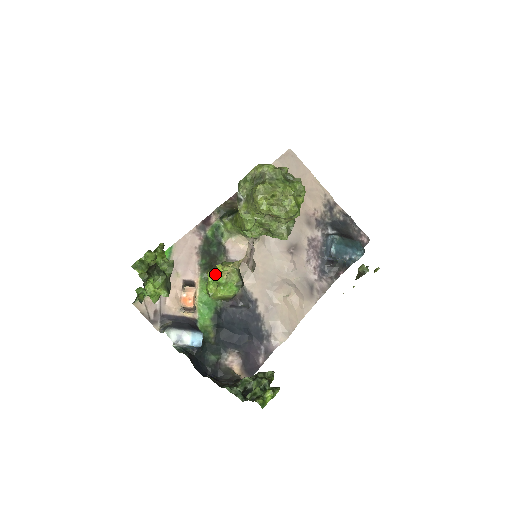
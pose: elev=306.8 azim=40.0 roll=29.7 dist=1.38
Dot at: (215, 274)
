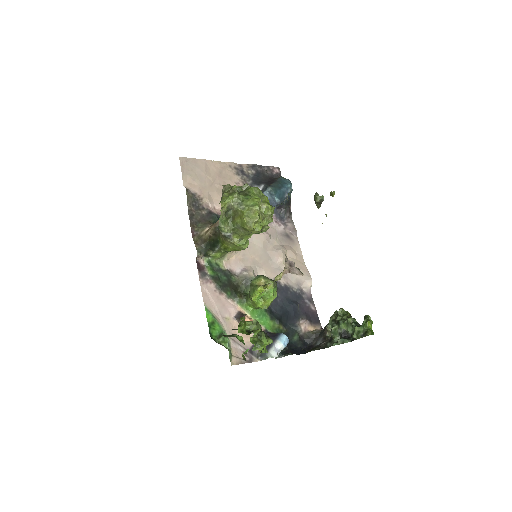
Dot at: (258, 295)
